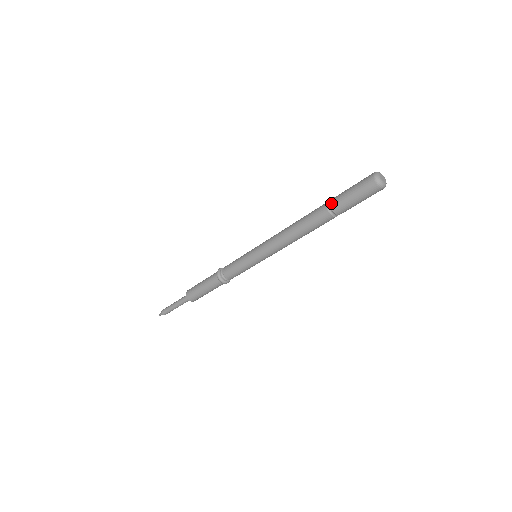
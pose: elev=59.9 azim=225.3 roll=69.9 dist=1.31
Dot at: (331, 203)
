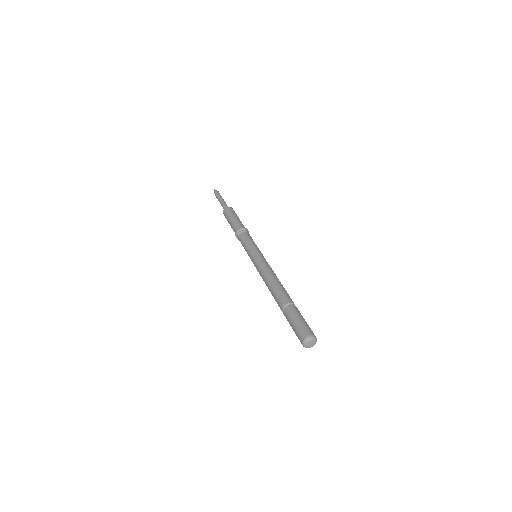
Dot at: (287, 309)
